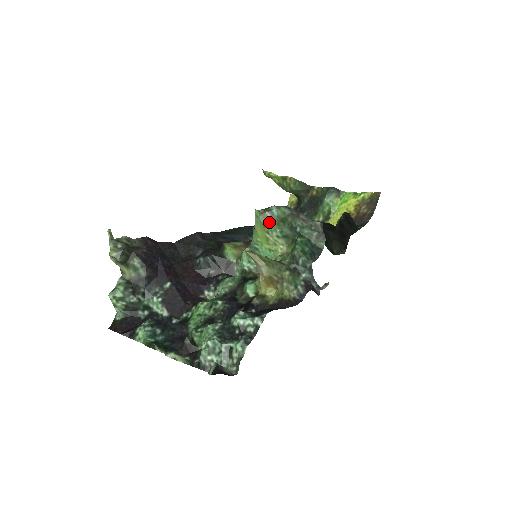
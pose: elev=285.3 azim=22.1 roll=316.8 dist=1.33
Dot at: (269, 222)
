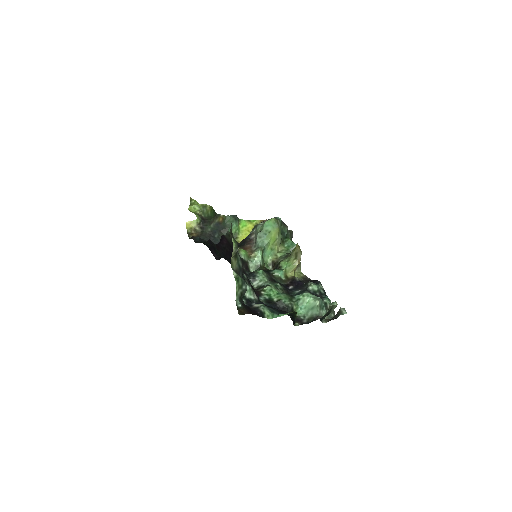
Dot at: (280, 227)
